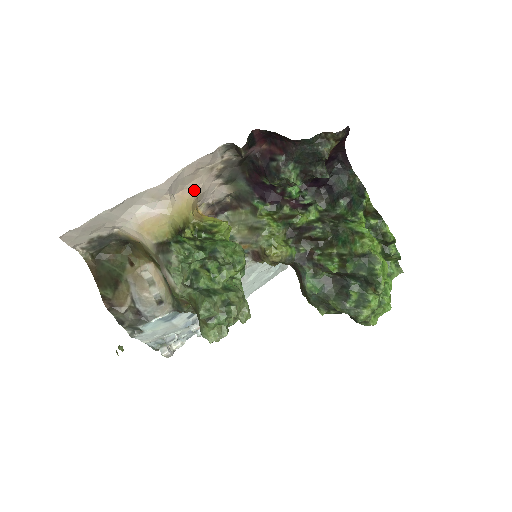
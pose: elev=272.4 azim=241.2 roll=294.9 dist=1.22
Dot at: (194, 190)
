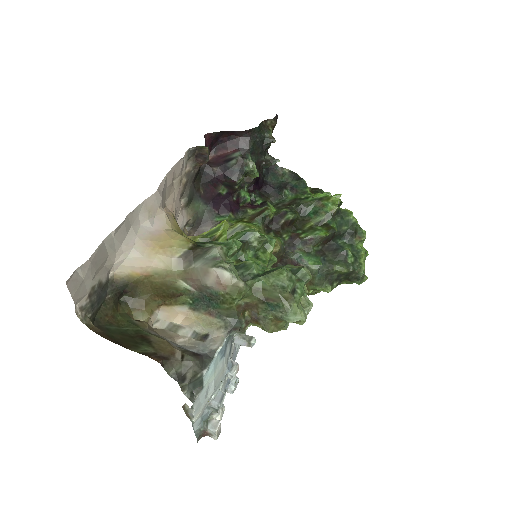
Dot at: (171, 209)
